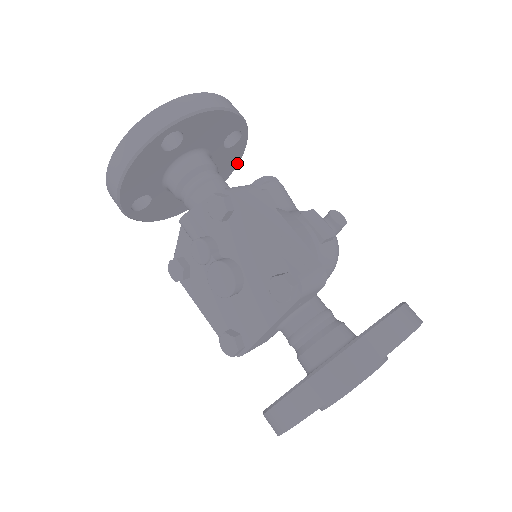
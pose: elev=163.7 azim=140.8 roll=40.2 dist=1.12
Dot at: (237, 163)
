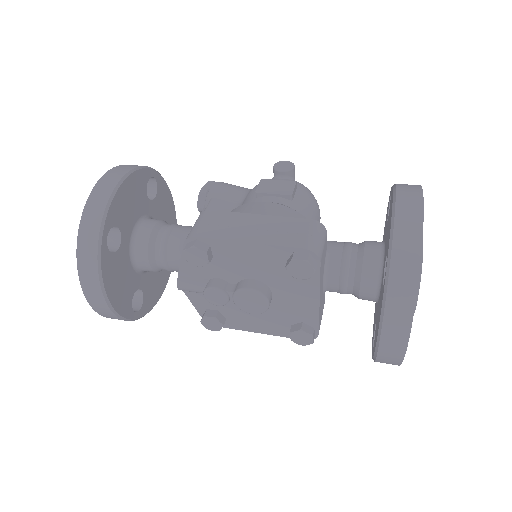
Dot at: (171, 199)
